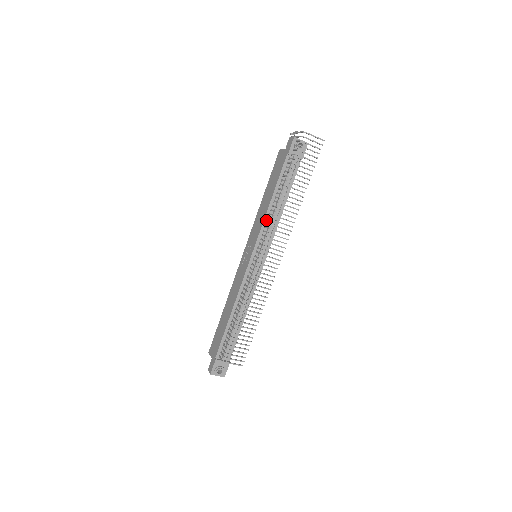
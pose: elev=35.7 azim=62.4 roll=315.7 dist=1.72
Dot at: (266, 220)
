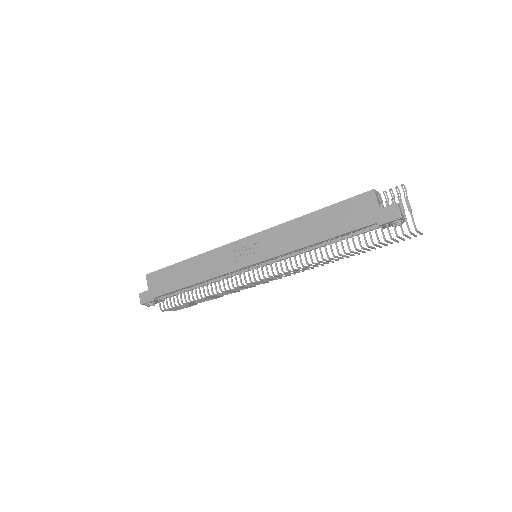
Dot at: (295, 251)
